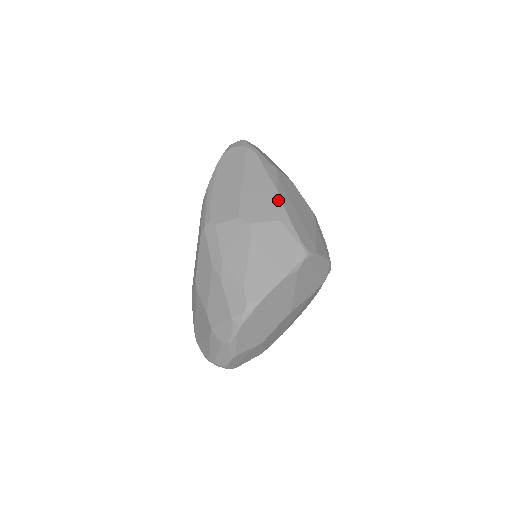
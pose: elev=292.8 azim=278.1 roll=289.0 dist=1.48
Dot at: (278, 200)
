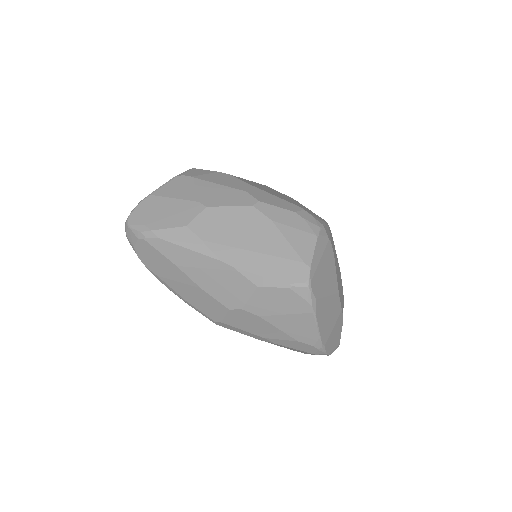
Dot at: (232, 270)
